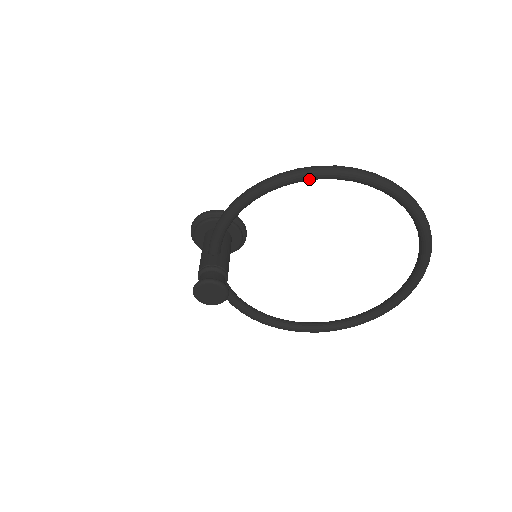
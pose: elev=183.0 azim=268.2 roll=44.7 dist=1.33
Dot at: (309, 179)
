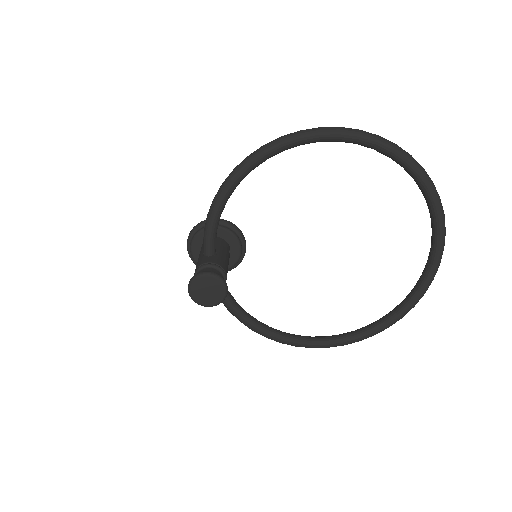
Dot at: (292, 145)
